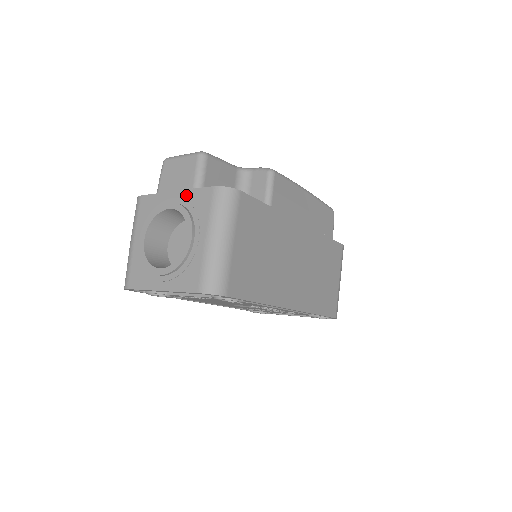
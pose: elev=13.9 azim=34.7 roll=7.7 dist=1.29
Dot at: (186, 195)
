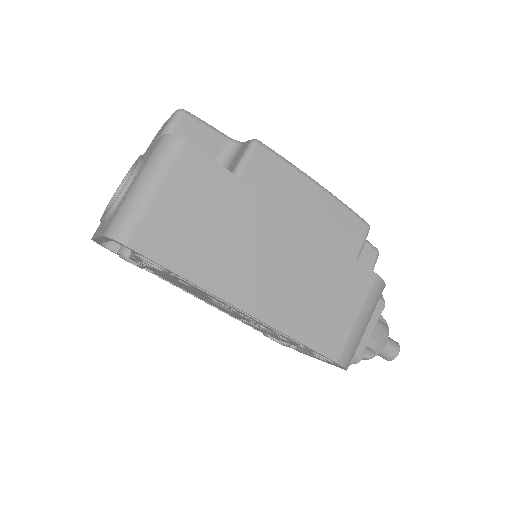
Dot at: (151, 148)
